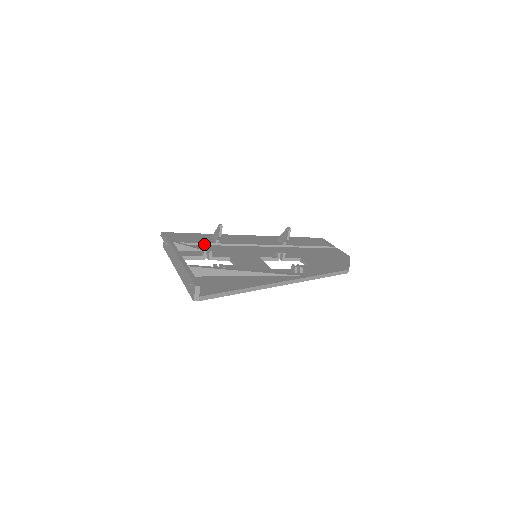
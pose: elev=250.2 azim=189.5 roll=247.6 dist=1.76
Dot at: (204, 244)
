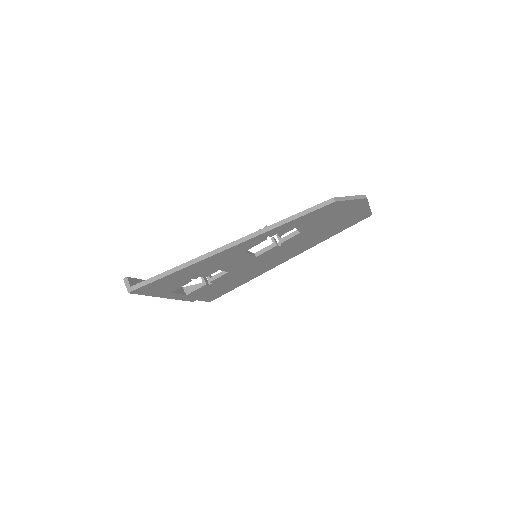
Dot at: occluded
